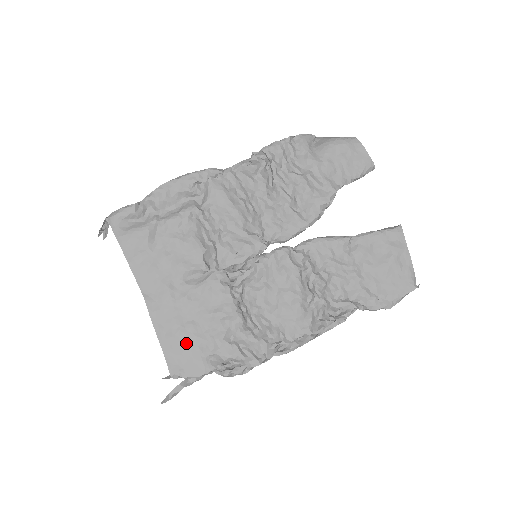
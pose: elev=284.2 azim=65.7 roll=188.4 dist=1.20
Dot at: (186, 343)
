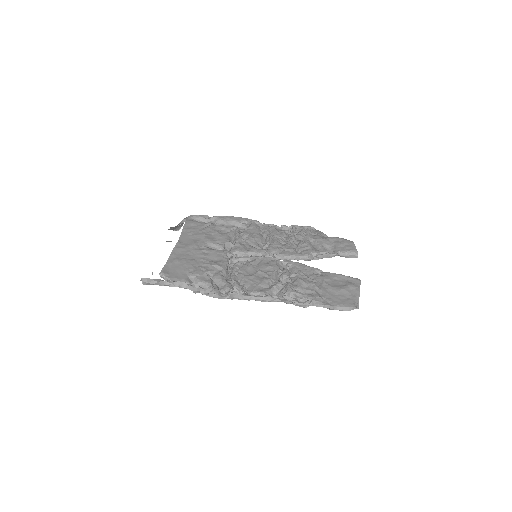
Dot at: (183, 265)
